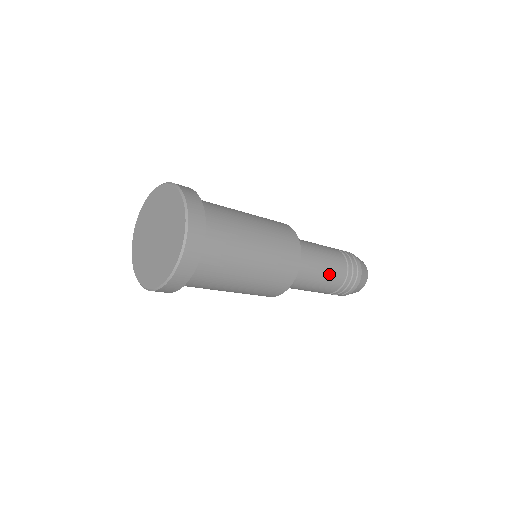
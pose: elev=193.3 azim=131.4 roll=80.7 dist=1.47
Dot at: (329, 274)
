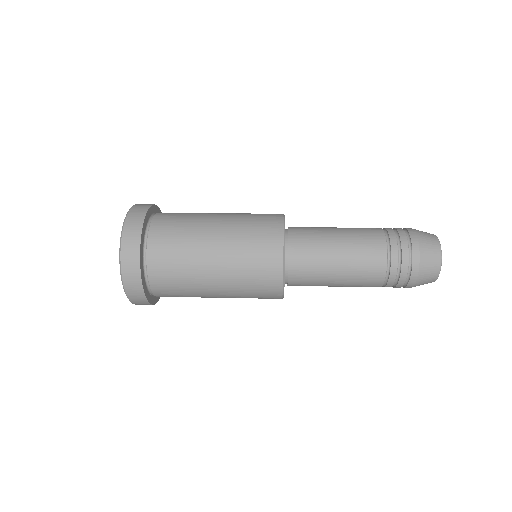
Dot at: (350, 282)
